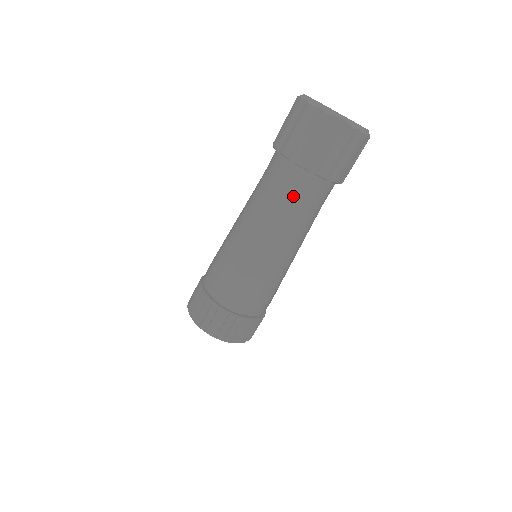
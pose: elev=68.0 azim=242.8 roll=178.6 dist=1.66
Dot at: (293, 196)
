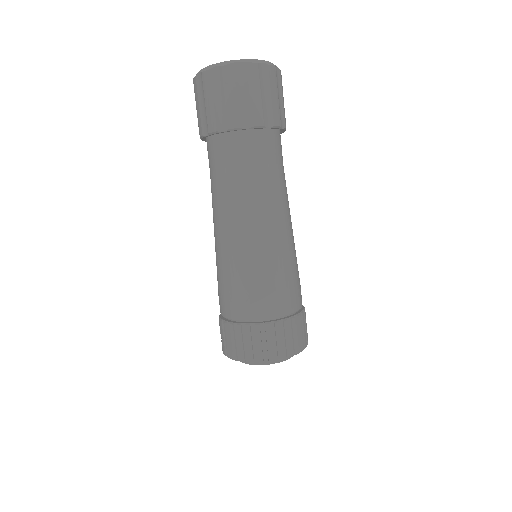
Dot at: (246, 163)
